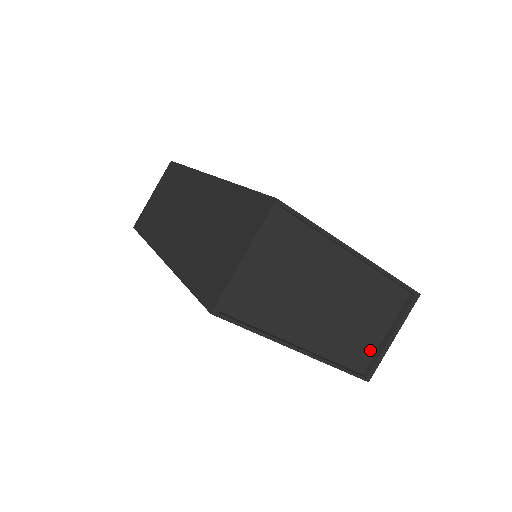
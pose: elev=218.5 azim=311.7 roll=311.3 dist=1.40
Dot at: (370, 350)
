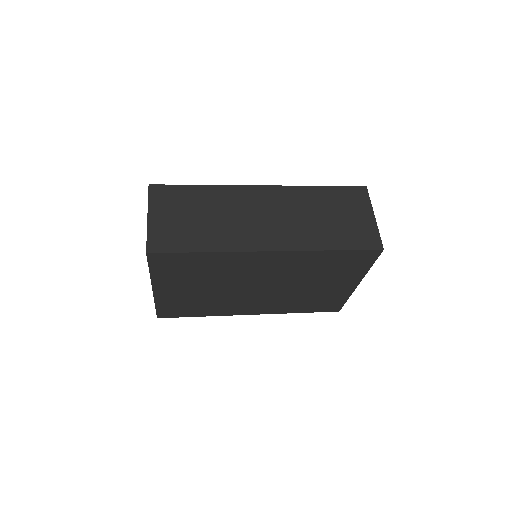
Dot at: occluded
